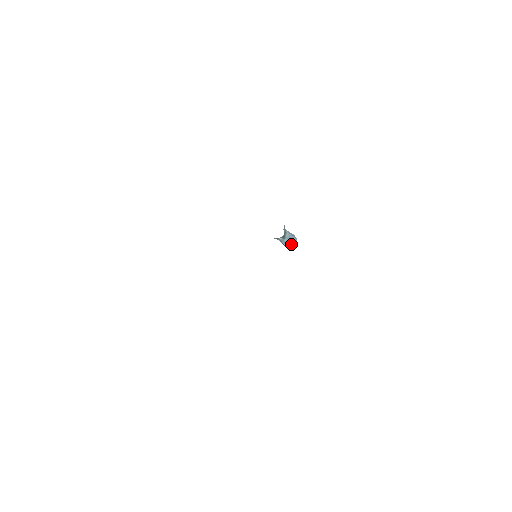
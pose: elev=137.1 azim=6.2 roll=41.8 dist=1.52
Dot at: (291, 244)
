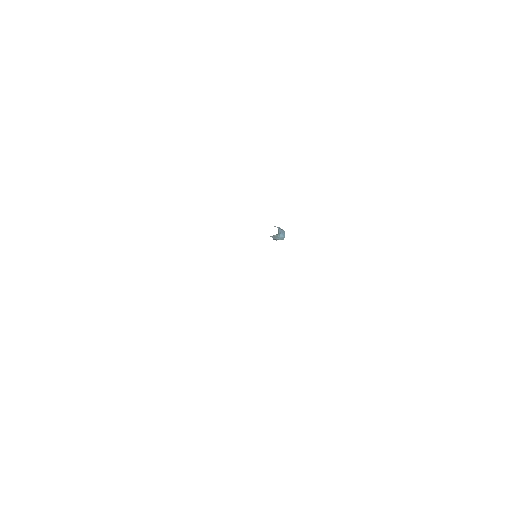
Dot at: (282, 237)
